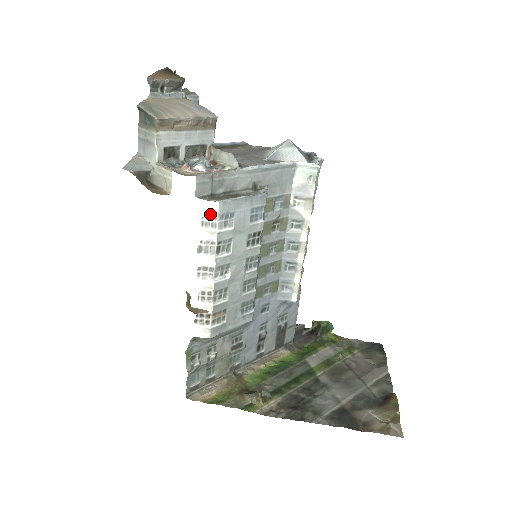
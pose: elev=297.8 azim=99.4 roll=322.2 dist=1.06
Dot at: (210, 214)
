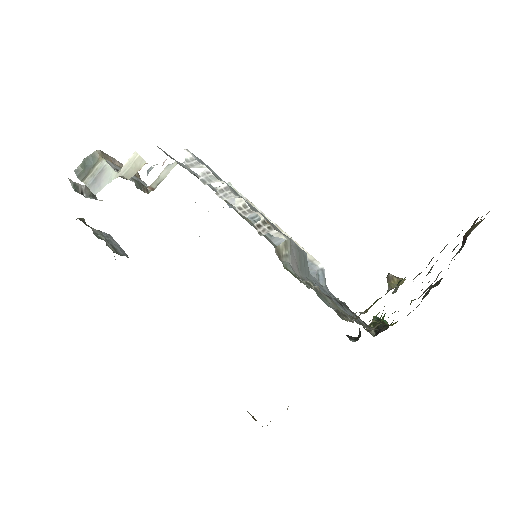
Dot at: (187, 158)
